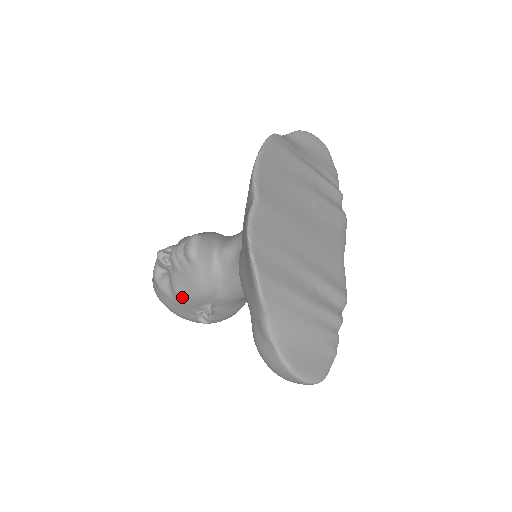
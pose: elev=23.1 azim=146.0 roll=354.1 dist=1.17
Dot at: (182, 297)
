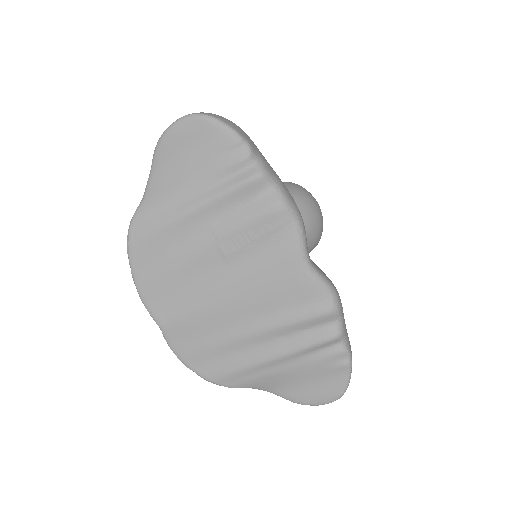
Dot at: occluded
